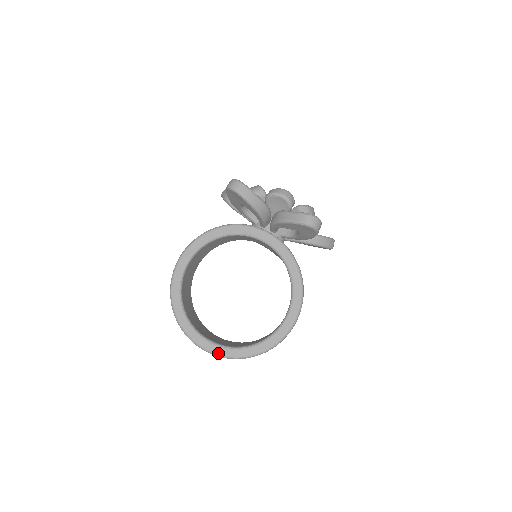
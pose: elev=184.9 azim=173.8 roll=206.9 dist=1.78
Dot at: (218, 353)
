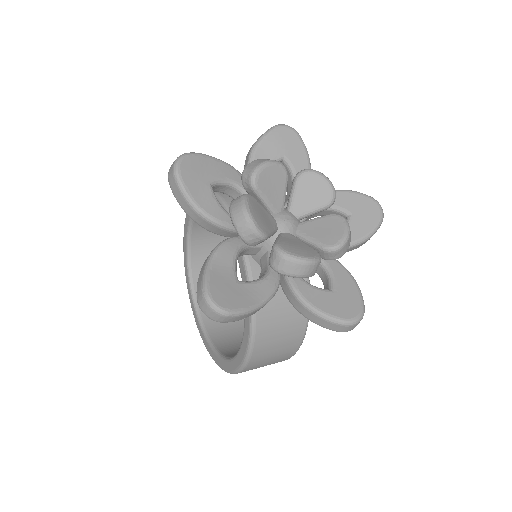
Dot at: (196, 321)
